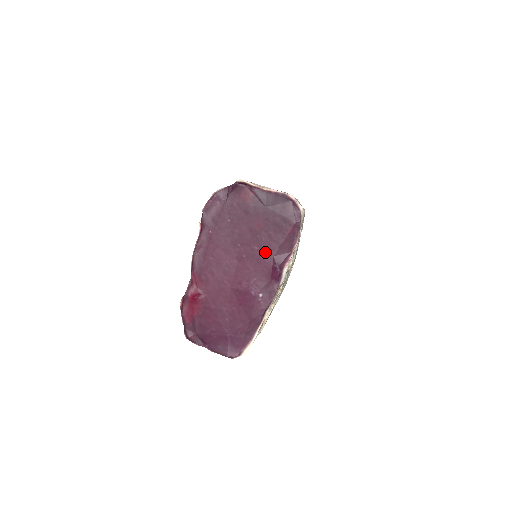
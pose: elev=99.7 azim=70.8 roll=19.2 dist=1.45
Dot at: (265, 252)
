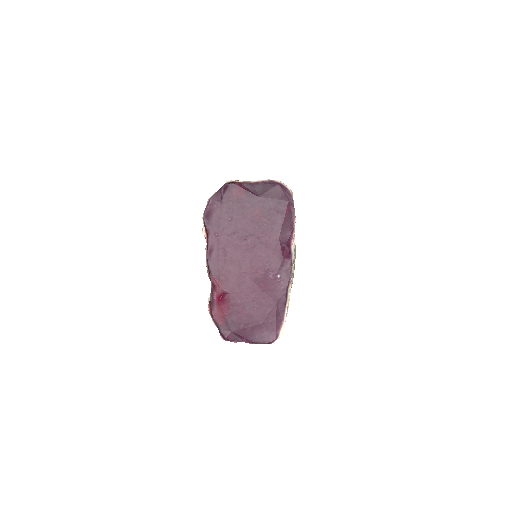
Dot at: (270, 236)
